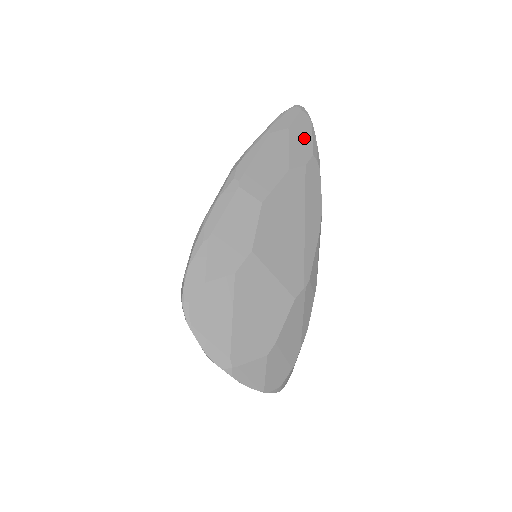
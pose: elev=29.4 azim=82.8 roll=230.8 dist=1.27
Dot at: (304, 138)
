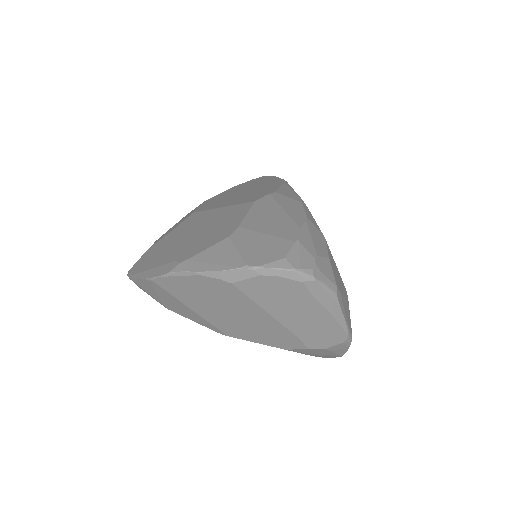
Dot at: occluded
